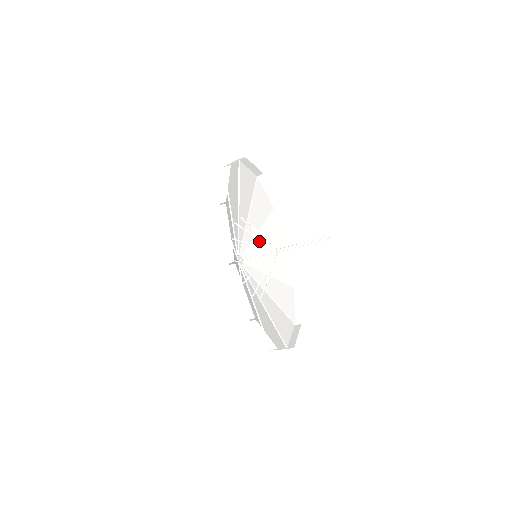
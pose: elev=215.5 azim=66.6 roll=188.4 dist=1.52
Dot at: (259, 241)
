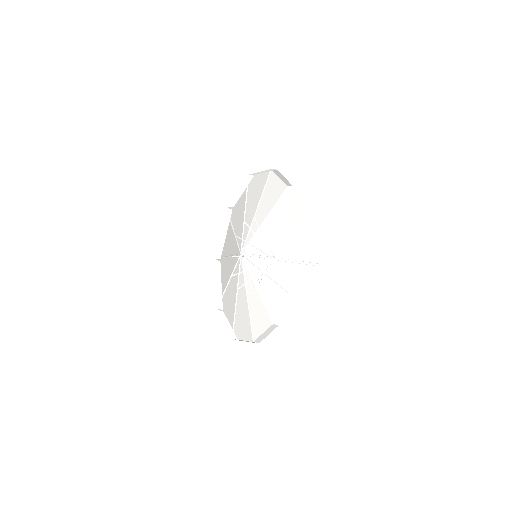
Dot at: occluded
